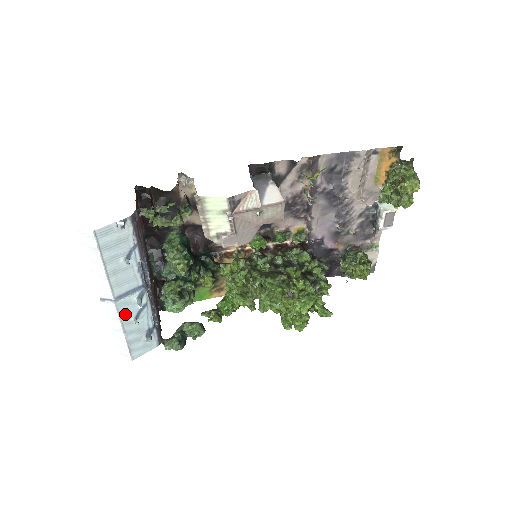
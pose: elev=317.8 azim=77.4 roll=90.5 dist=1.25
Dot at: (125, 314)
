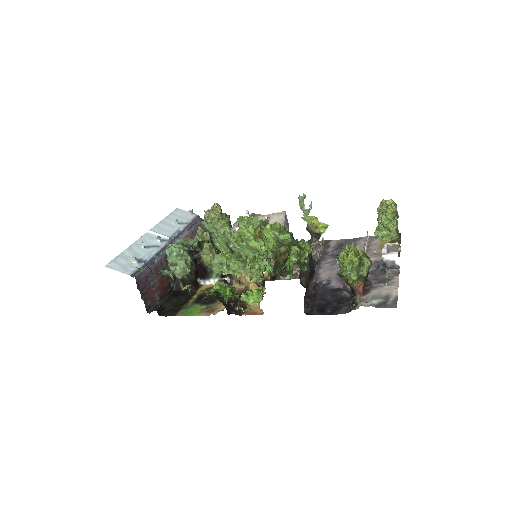
Dot at: (143, 241)
